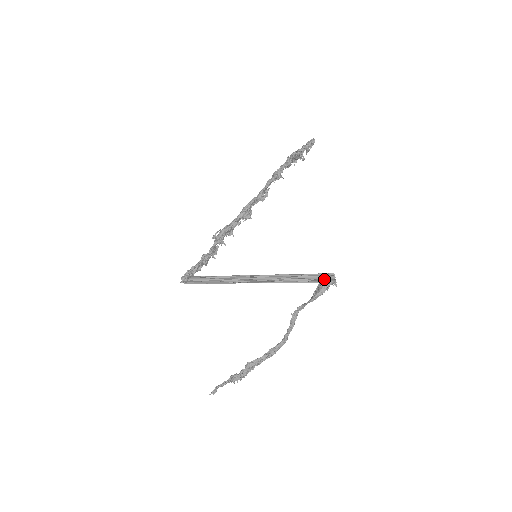
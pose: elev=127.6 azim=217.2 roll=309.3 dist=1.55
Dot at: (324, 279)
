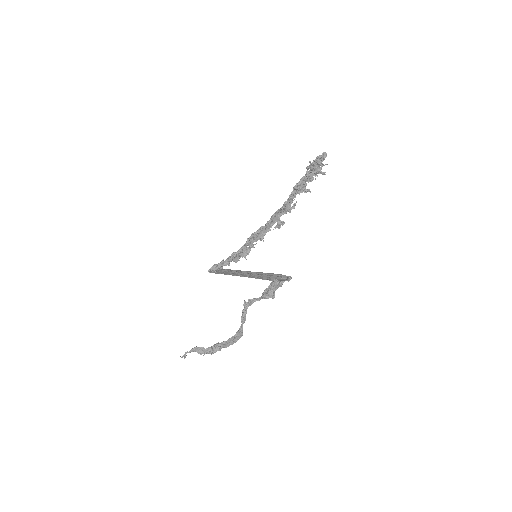
Dot at: (273, 278)
